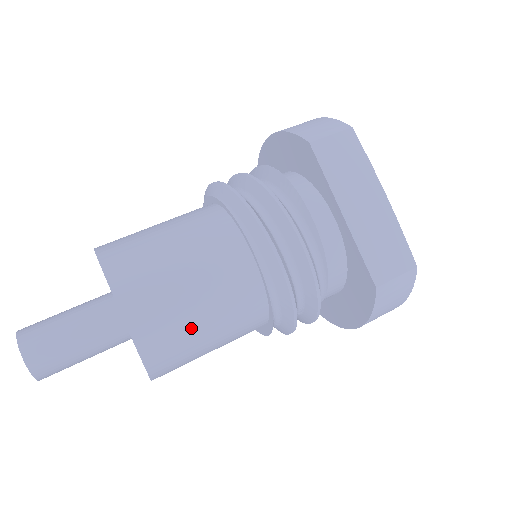
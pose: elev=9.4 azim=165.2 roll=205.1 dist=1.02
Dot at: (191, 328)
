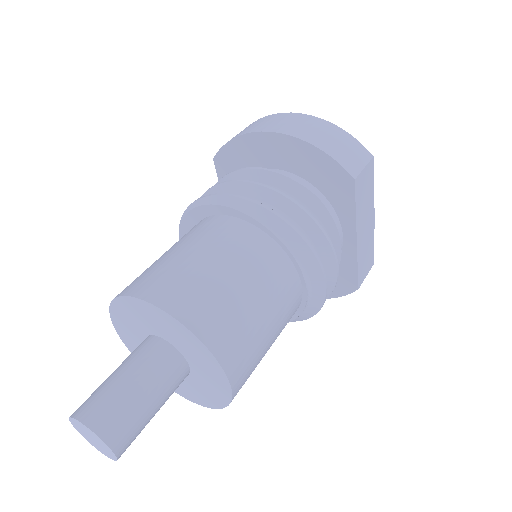
Dot at: occluded
